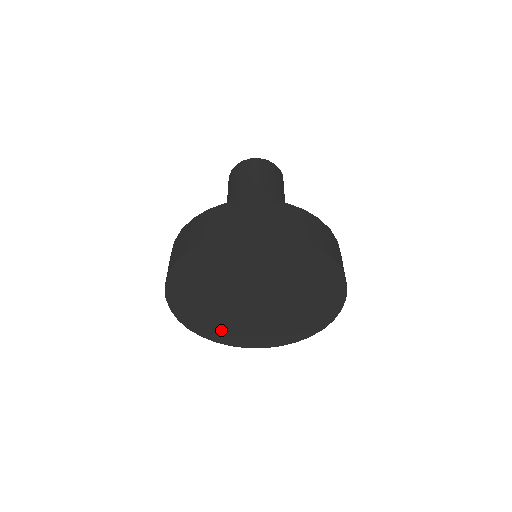
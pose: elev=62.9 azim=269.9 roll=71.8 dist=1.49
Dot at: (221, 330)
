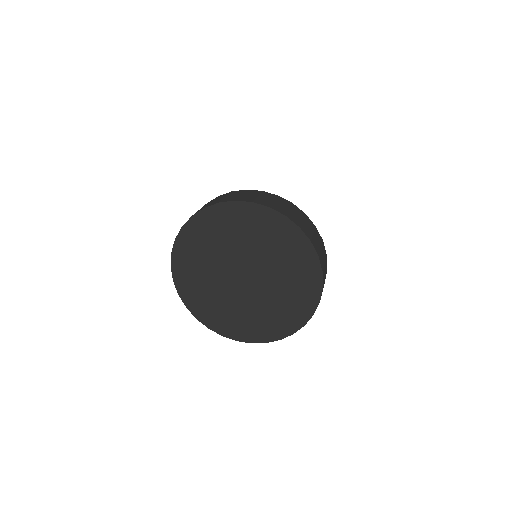
Dot at: (256, 327)
